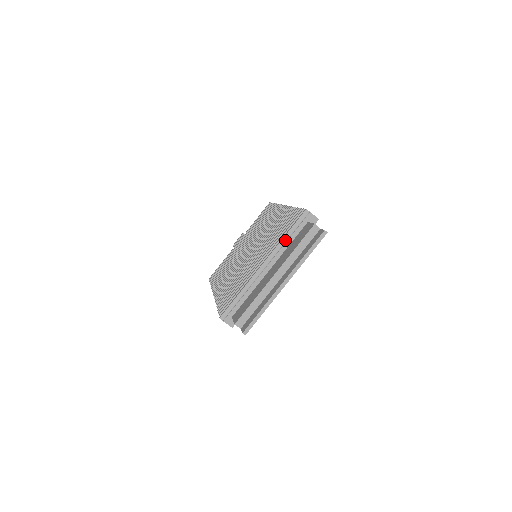
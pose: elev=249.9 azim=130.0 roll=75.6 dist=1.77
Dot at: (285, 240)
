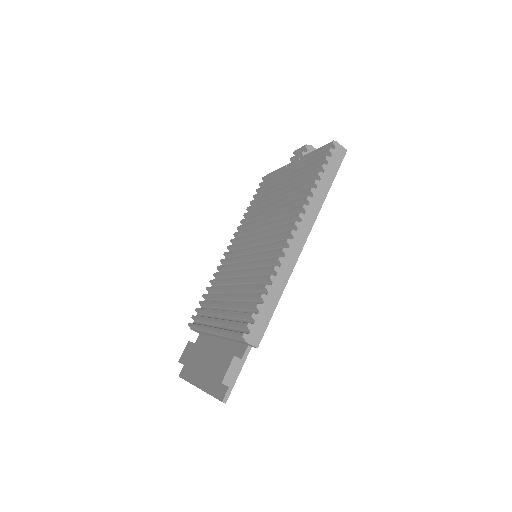
Dot at: (226, 335)
